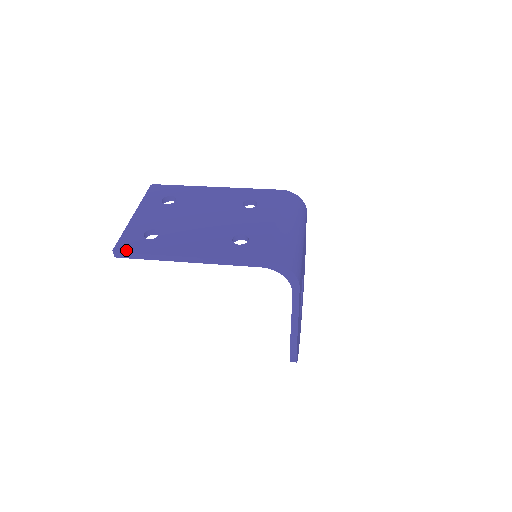
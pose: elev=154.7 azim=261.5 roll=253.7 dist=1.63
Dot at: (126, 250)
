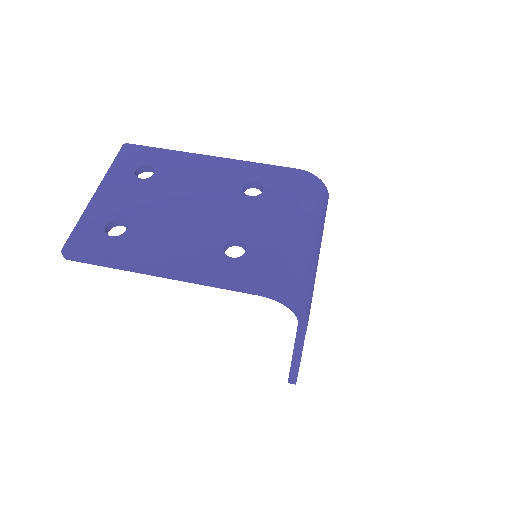
Dot at: (79, 252)
